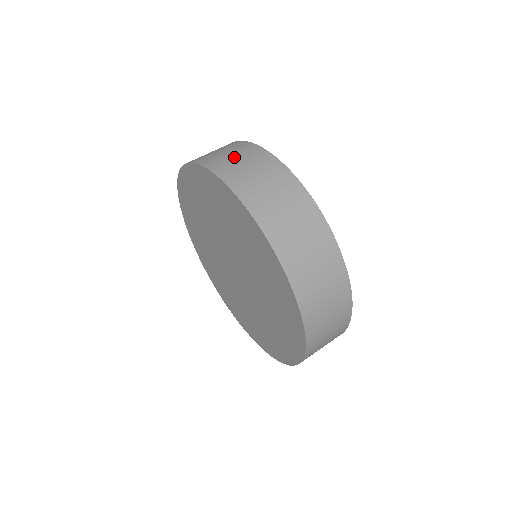
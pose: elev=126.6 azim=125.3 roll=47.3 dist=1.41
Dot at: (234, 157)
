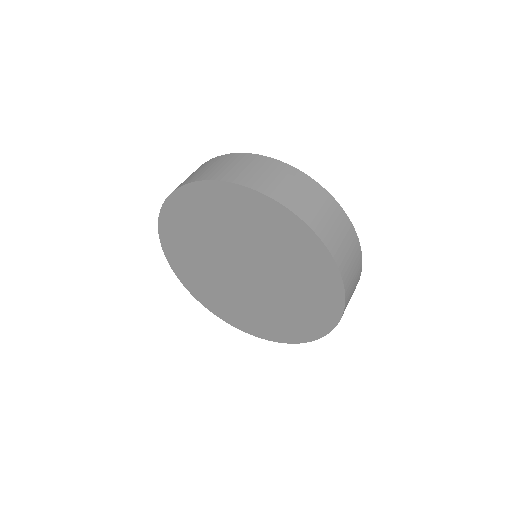
Dot at: (325, 215)
